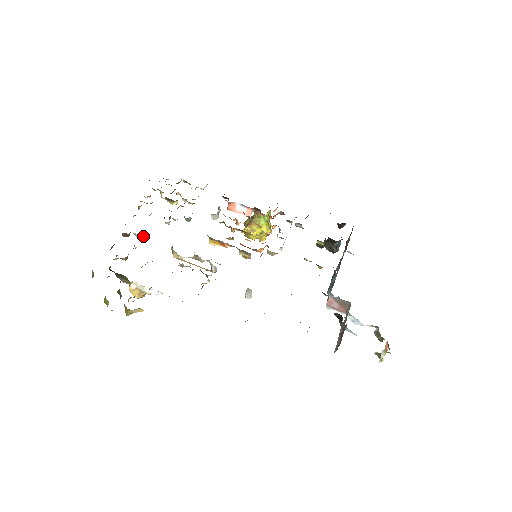
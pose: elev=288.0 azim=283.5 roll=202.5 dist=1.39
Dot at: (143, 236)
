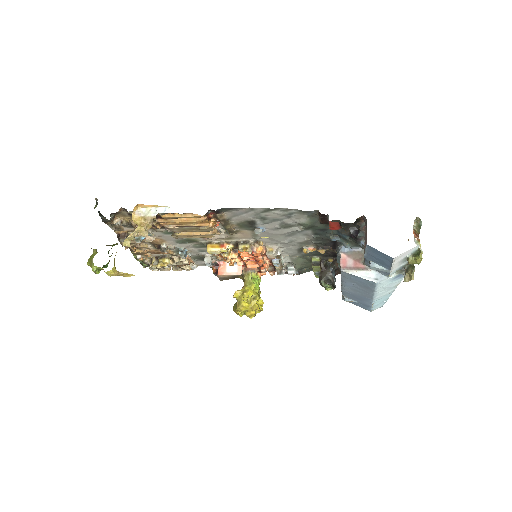
Dot at: (141, 237)
